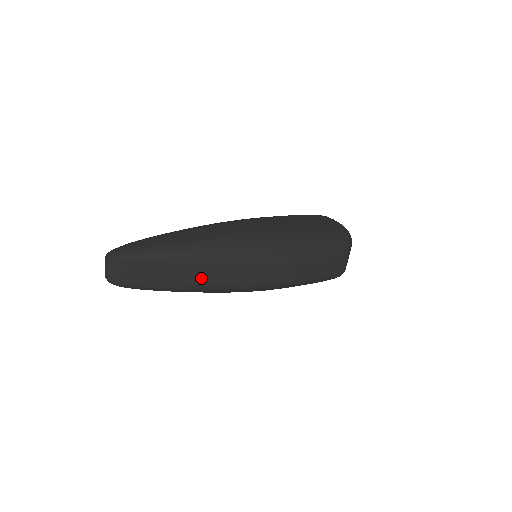
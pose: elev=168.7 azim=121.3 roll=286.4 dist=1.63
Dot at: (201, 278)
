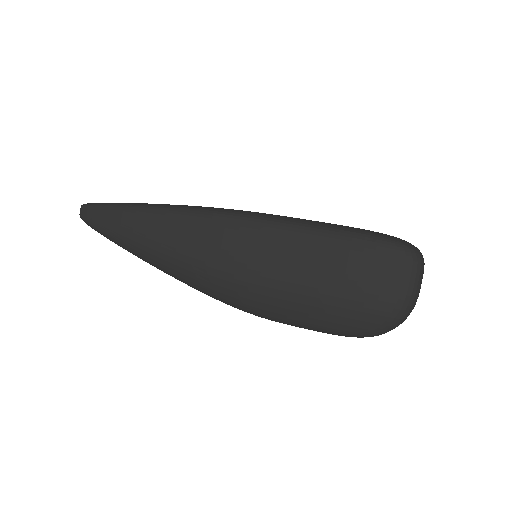
Dot at: occluded
